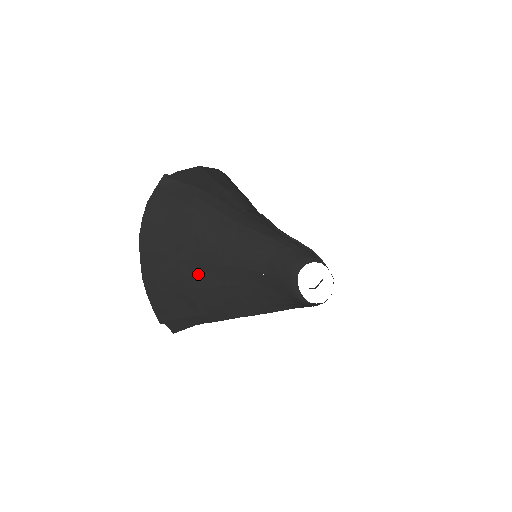
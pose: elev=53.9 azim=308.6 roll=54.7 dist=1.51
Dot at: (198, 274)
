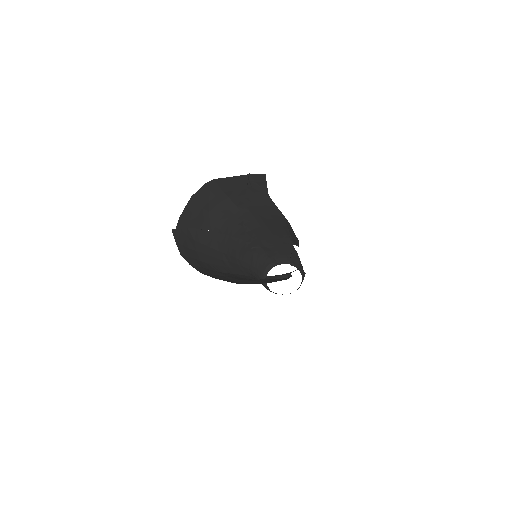
Dot at: occluded
